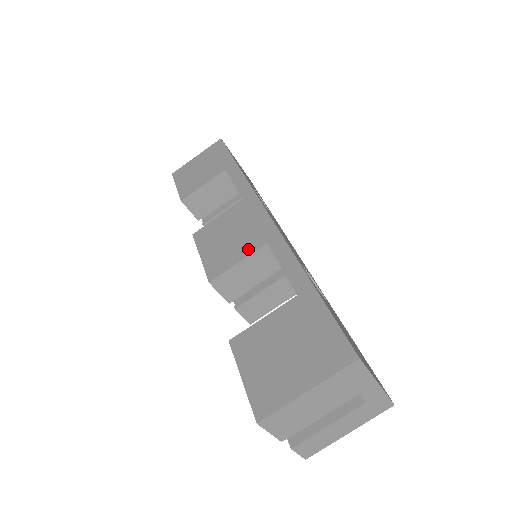
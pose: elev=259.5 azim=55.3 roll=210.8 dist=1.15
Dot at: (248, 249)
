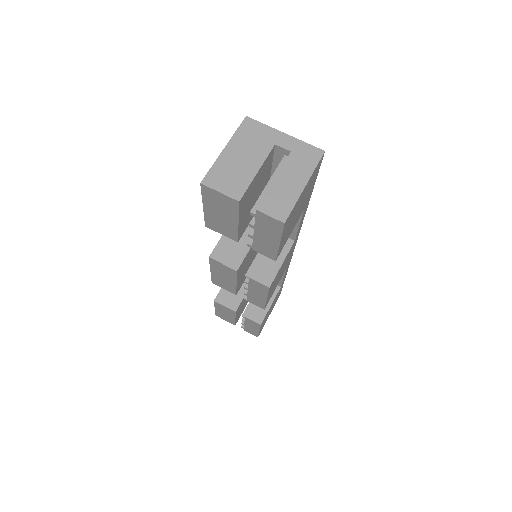
Dot at: occluded
